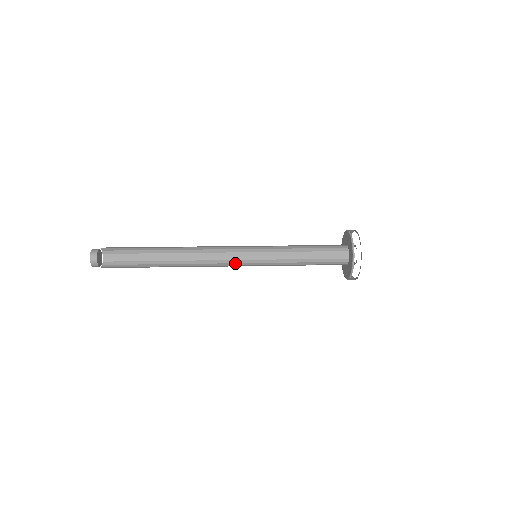
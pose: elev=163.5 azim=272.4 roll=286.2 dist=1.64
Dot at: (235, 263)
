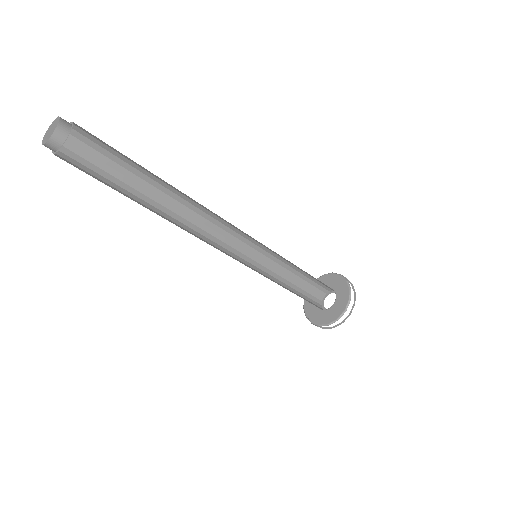
Dot at: (229, 255)
